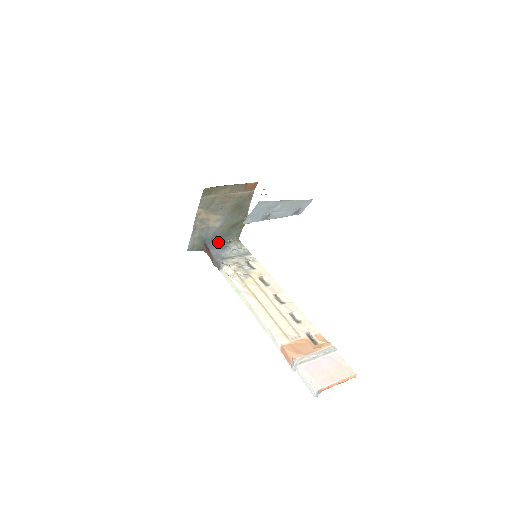
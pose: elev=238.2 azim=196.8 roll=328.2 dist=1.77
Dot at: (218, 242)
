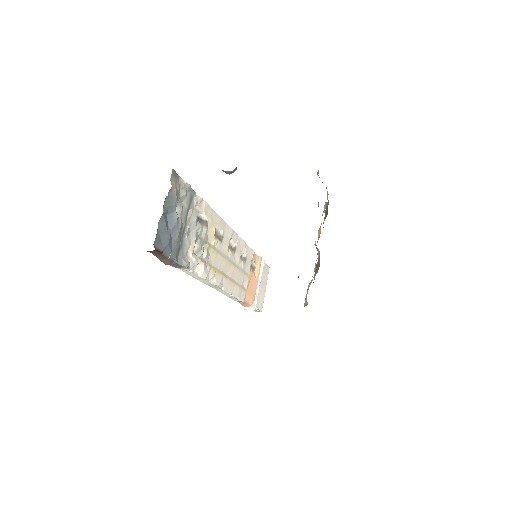
Dot at: (161, 217)
